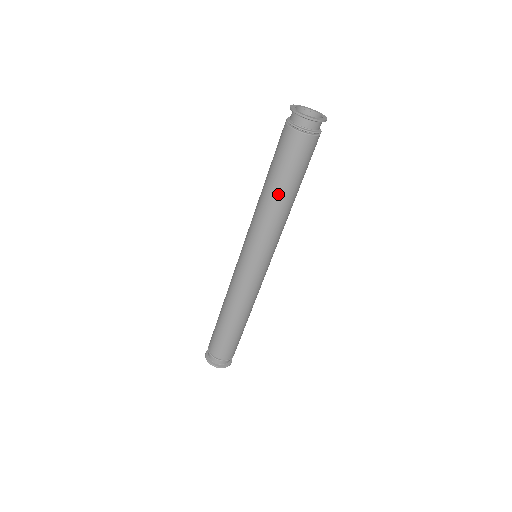
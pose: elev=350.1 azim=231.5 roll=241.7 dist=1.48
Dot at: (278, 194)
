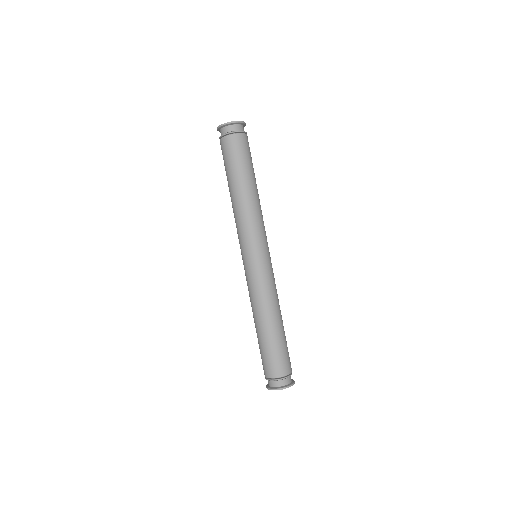
Dot at: (241, 187)
